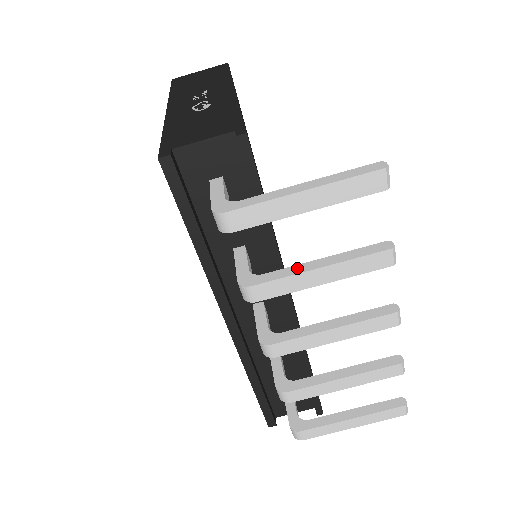
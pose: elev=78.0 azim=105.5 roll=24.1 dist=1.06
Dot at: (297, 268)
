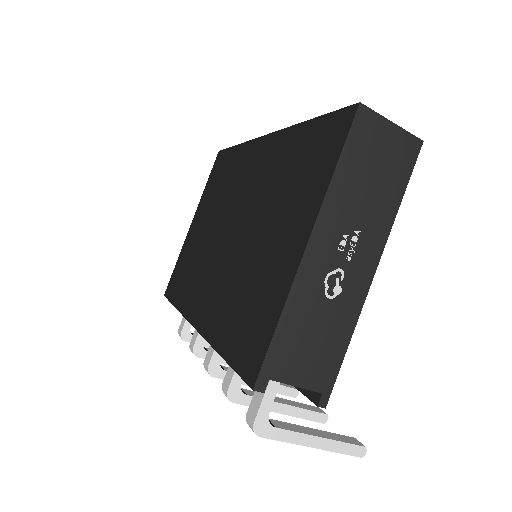
Dot at: occluded
